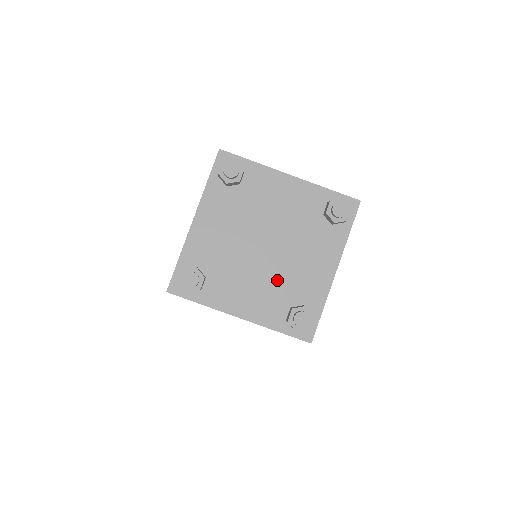
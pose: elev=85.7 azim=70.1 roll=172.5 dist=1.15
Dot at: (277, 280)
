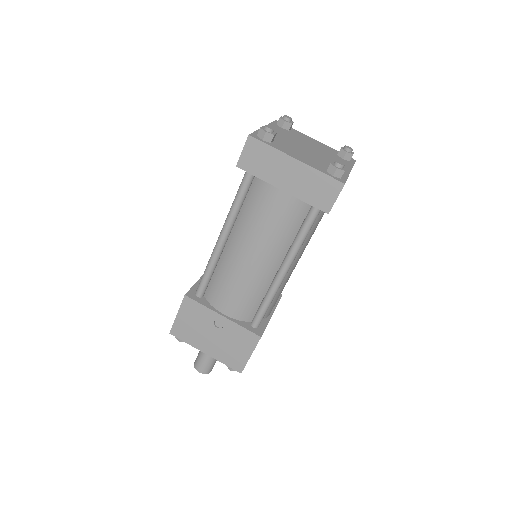
Dot at: (317, 159)
